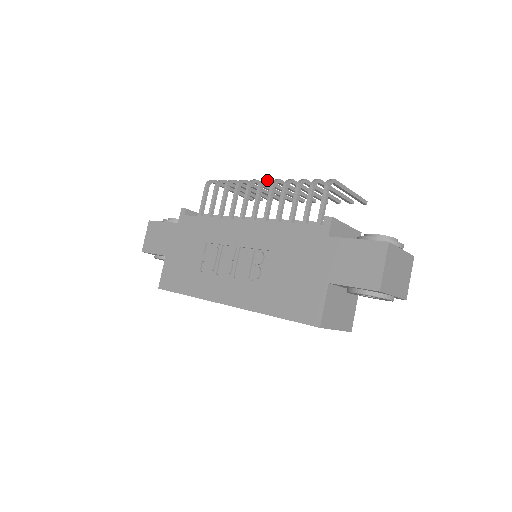
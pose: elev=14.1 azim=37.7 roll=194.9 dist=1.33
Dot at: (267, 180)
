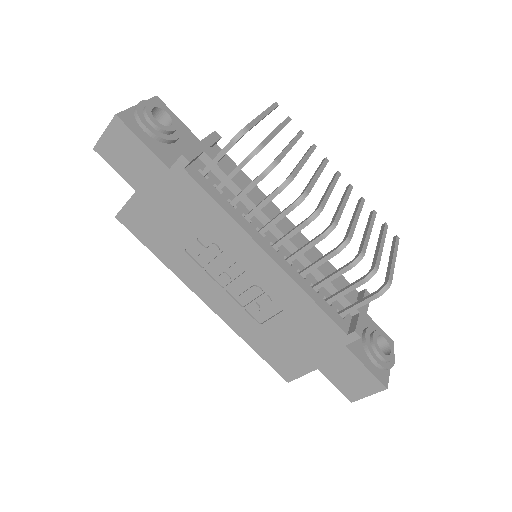
Dot at: (321, 211)
